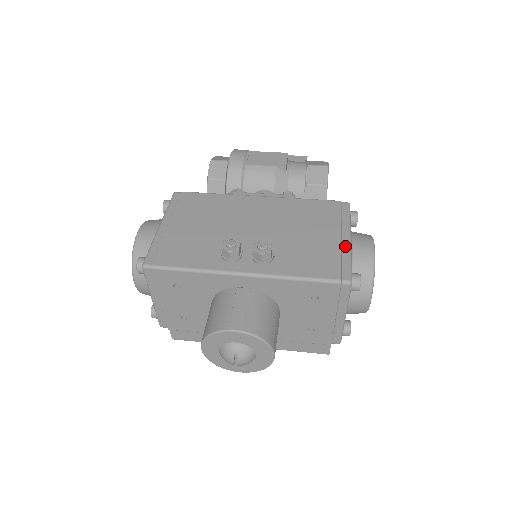
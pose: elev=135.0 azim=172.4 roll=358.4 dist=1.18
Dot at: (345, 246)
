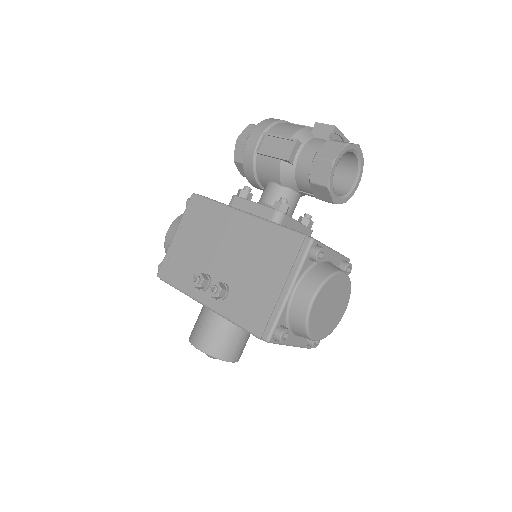
Dot at: (281, 299)
